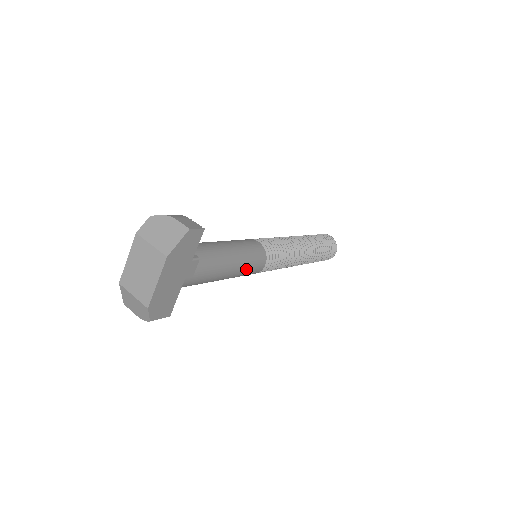
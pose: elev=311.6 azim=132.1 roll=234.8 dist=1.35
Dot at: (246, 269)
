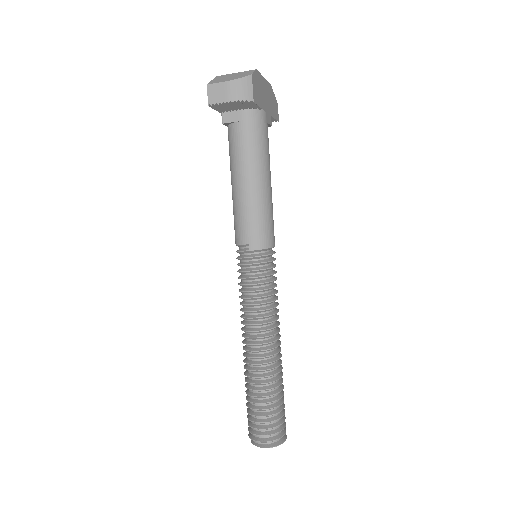
Dot at: (271, 211)
